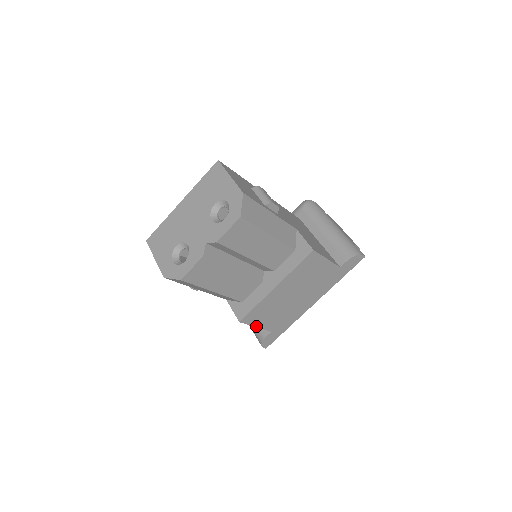
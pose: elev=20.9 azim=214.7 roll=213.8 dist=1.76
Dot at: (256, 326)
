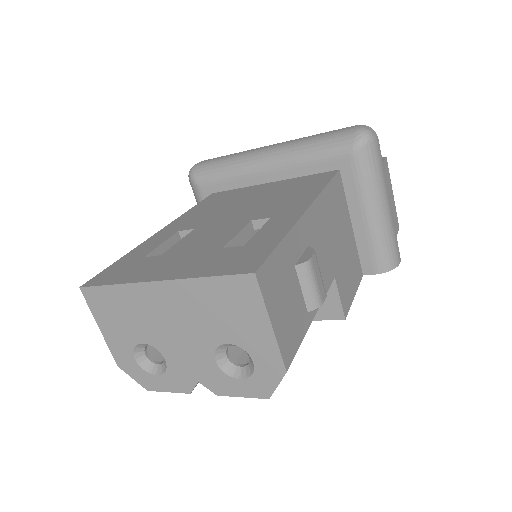
Dot at: occluded
